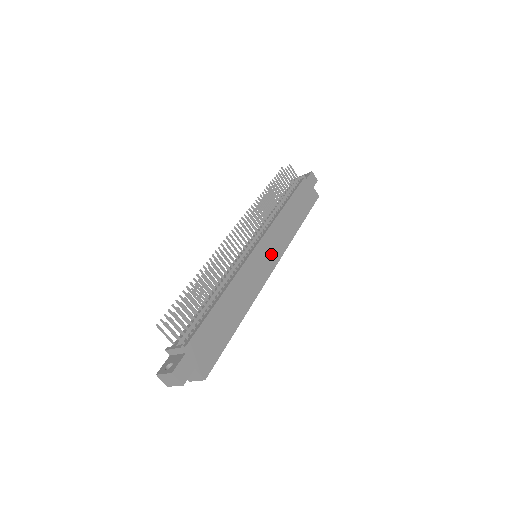
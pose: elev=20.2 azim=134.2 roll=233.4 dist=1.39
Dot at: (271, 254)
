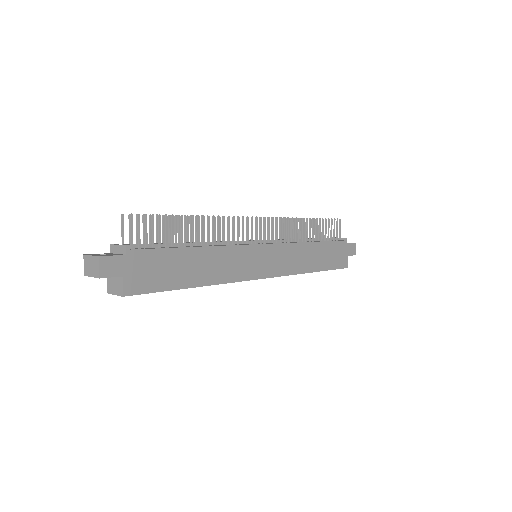
Dot at: (271, 264)
